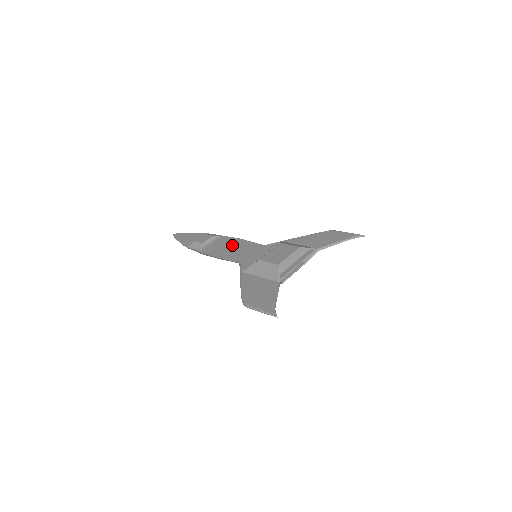
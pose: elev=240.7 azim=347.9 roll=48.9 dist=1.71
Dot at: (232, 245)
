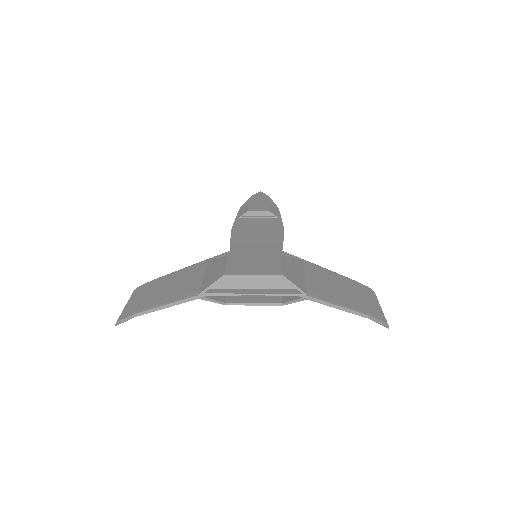
Dot at: (264, 230)
